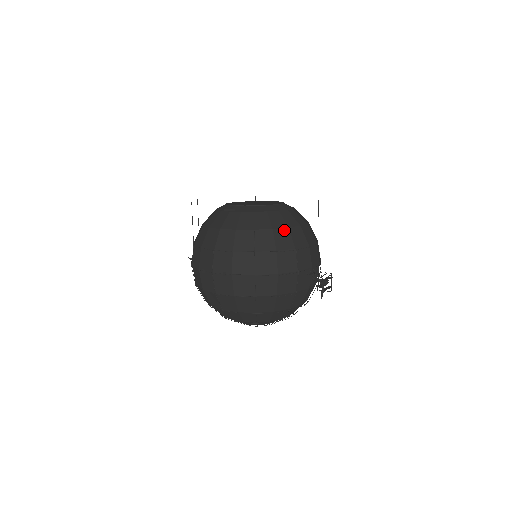
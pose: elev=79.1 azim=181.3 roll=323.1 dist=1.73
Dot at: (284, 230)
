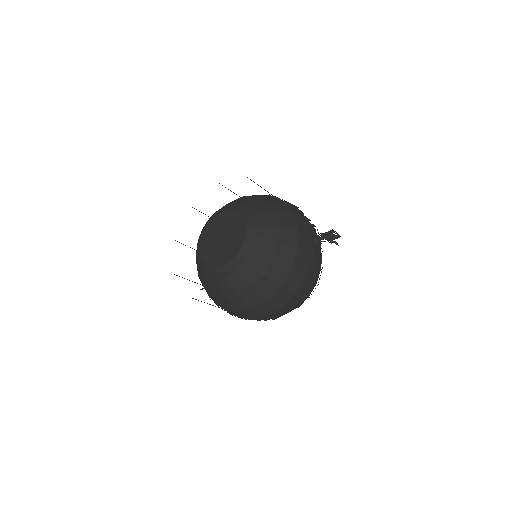
Dot at: (278, 249)
